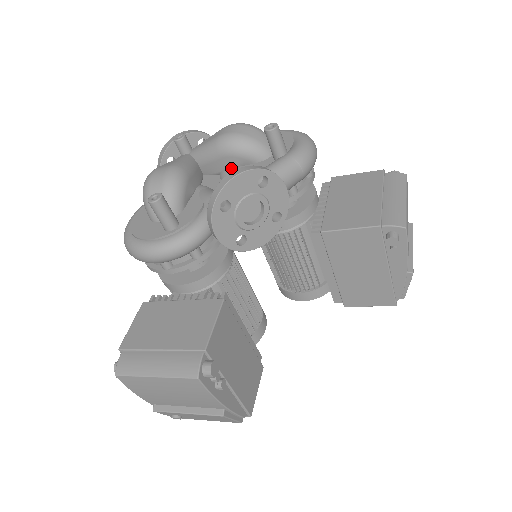
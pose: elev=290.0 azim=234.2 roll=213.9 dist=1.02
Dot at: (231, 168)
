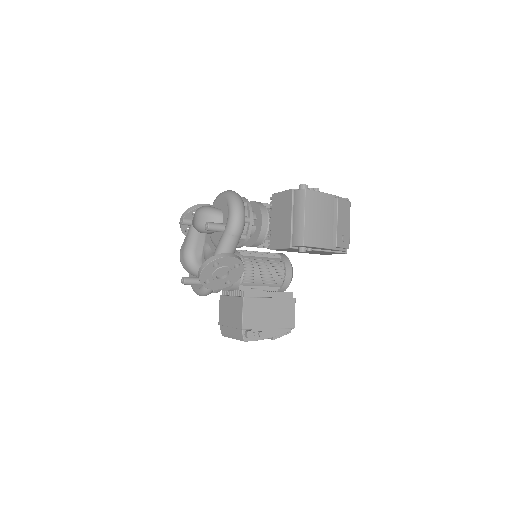
Dot at: (211, 234)
